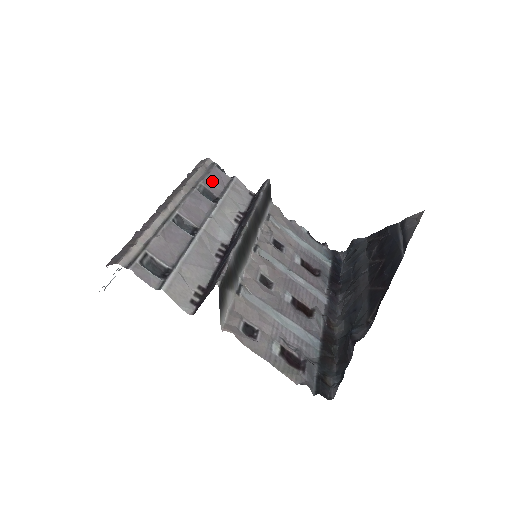
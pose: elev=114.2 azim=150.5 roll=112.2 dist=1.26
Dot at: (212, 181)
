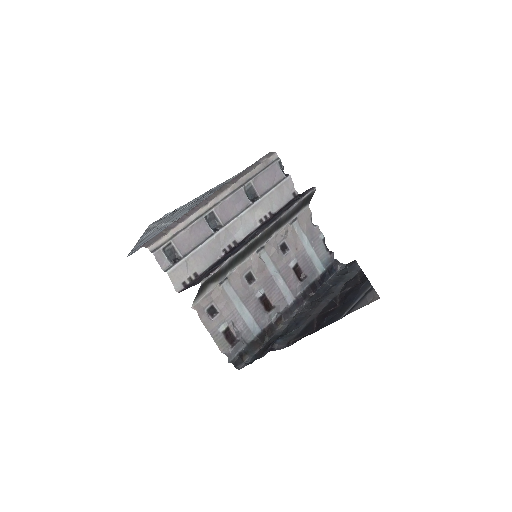
Dot at: (263, 180)
